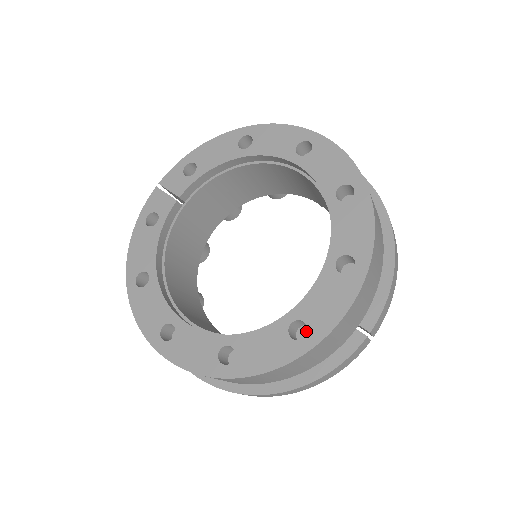
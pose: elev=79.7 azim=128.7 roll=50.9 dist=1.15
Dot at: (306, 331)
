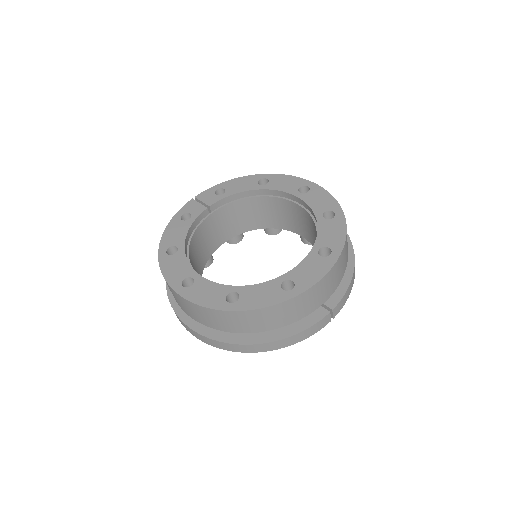
Dot at: occluded
